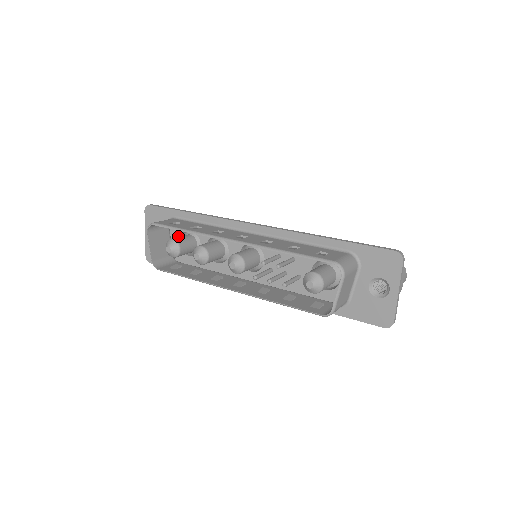
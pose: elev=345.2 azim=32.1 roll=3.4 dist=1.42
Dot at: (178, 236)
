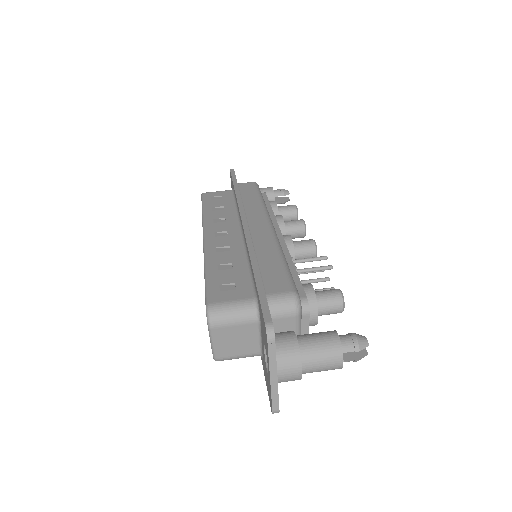
Dot at: occluded
